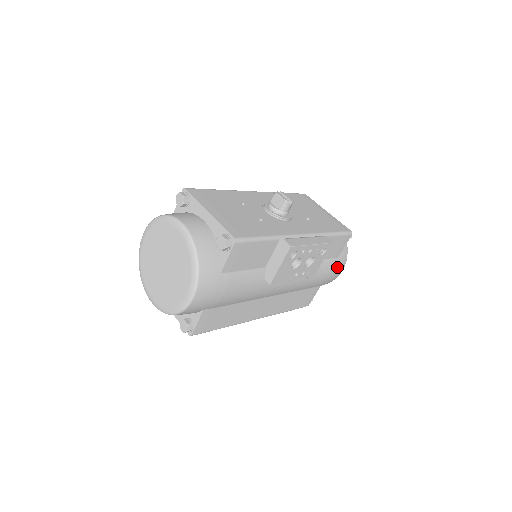
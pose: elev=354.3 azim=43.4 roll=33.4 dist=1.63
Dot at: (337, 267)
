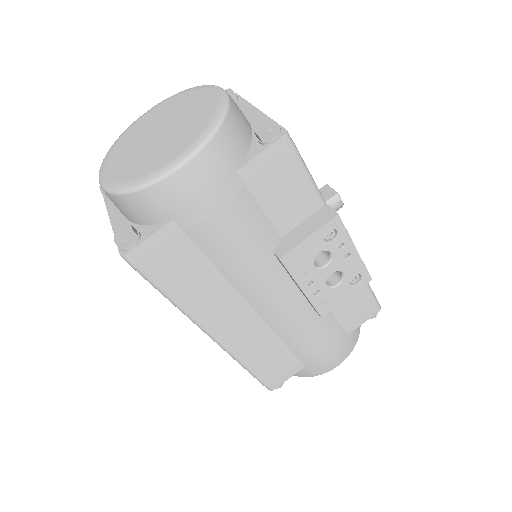
Dot at: (339, 349)
